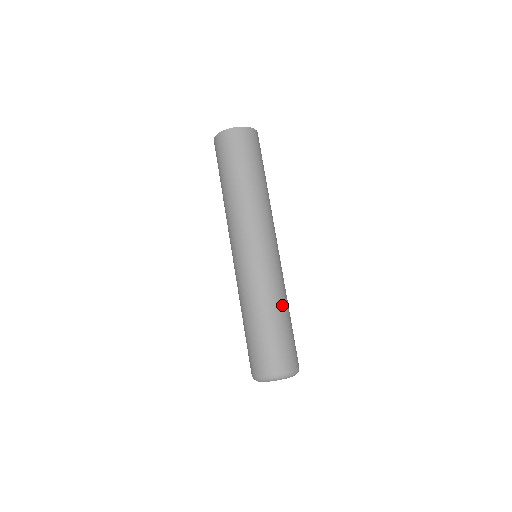
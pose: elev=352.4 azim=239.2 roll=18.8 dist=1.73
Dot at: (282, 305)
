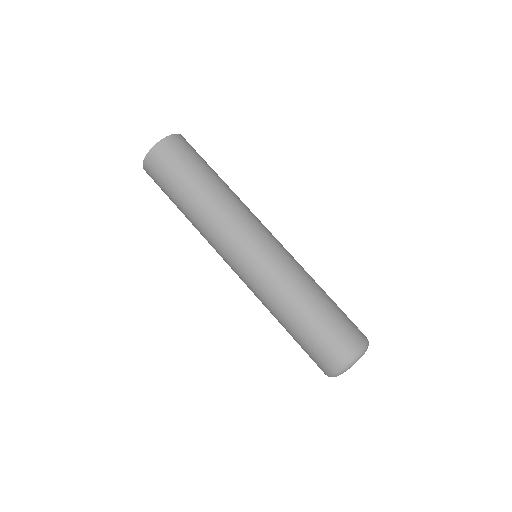
Dot at: occluded
